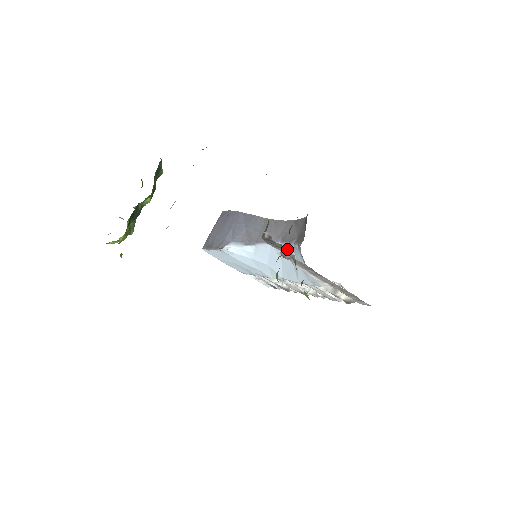
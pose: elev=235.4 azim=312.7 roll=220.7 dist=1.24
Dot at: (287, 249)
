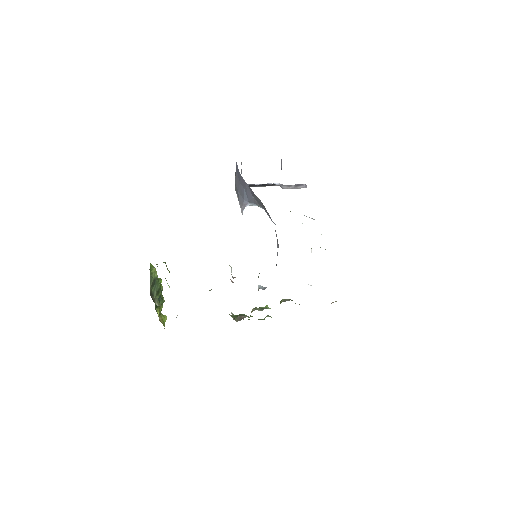
Dot at: occluded
